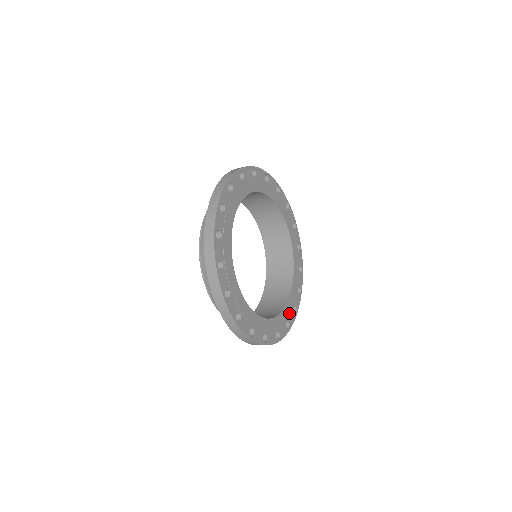
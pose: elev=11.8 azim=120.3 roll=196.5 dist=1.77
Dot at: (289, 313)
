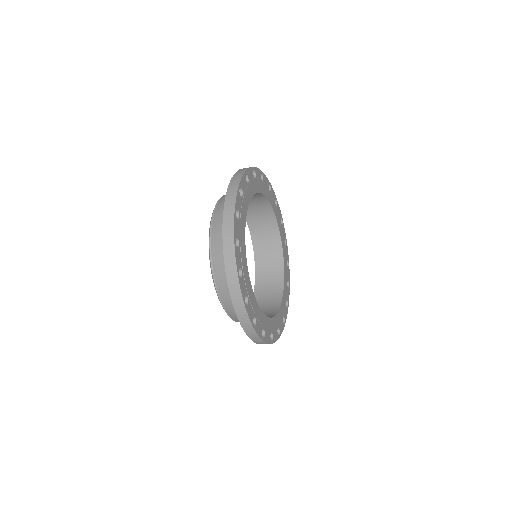
Dot at: (286, 273)
